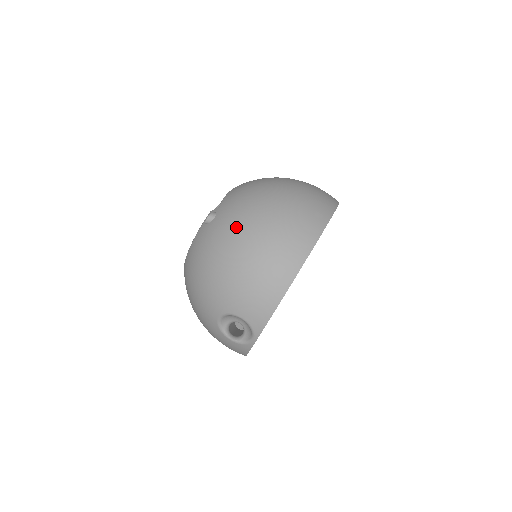
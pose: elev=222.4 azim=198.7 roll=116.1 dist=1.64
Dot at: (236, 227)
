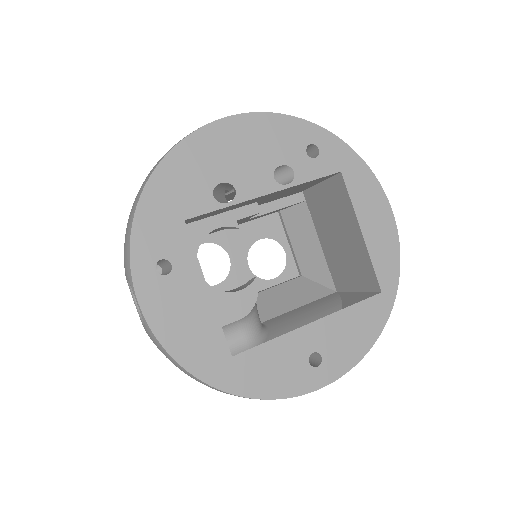
Dot at: occluded
